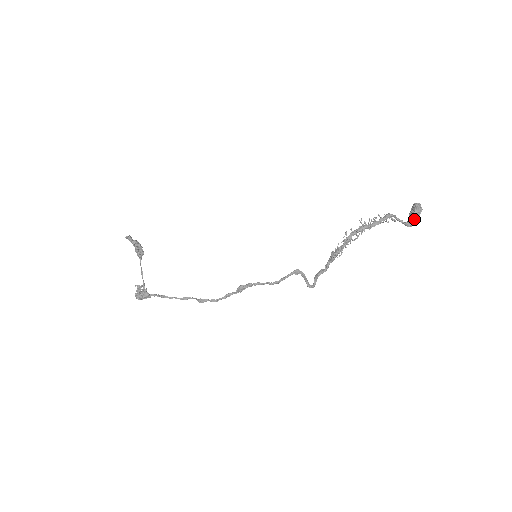
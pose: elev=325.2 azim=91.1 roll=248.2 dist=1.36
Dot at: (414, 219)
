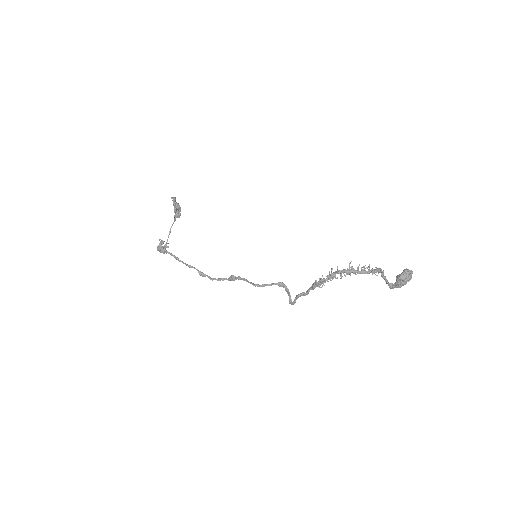
Dot at: (398, 283)
